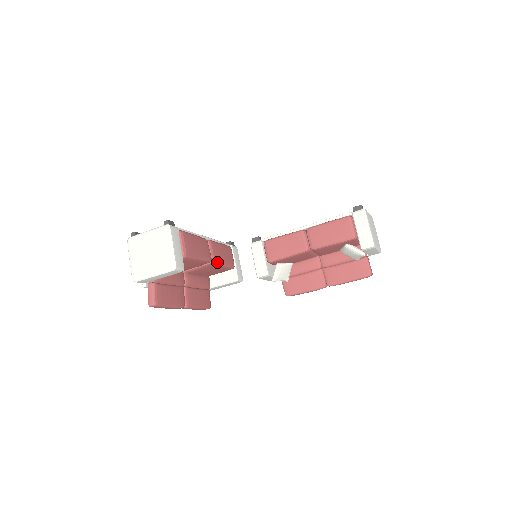
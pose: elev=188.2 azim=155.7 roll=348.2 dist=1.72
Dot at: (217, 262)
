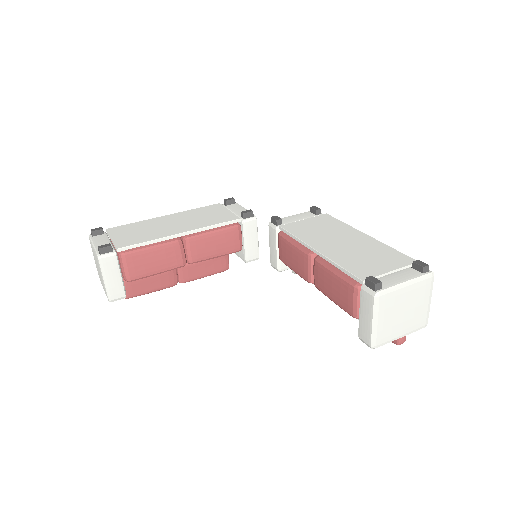
Dot at: (199, 261)
